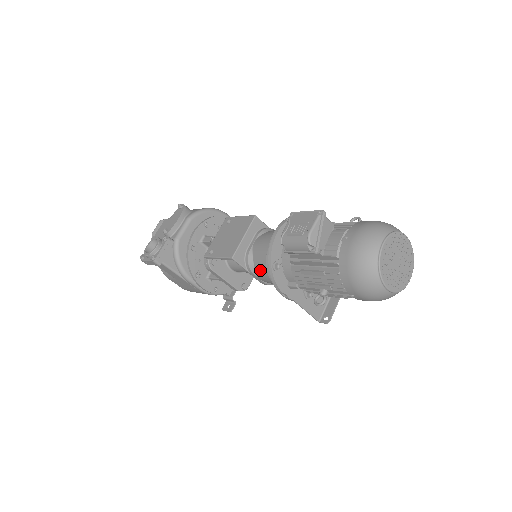
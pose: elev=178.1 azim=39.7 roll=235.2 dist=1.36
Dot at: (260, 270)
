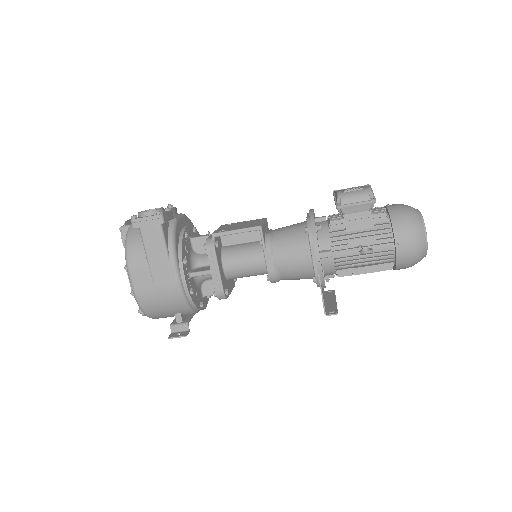
Dot at: (284, 245)
